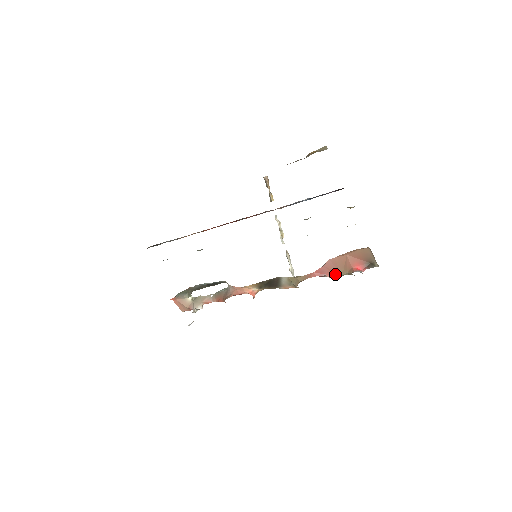
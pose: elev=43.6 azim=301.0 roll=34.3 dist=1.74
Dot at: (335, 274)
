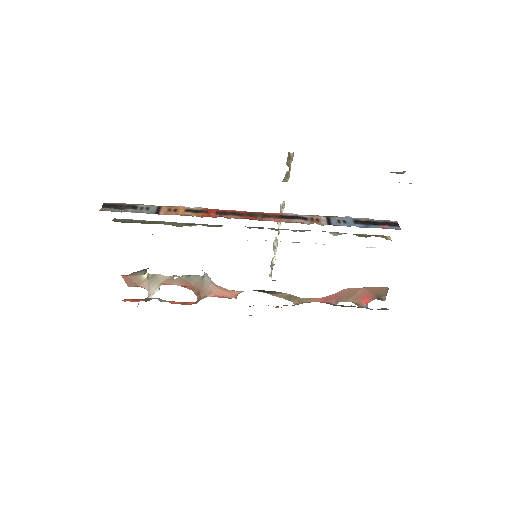
Dot at: (340, 300)
